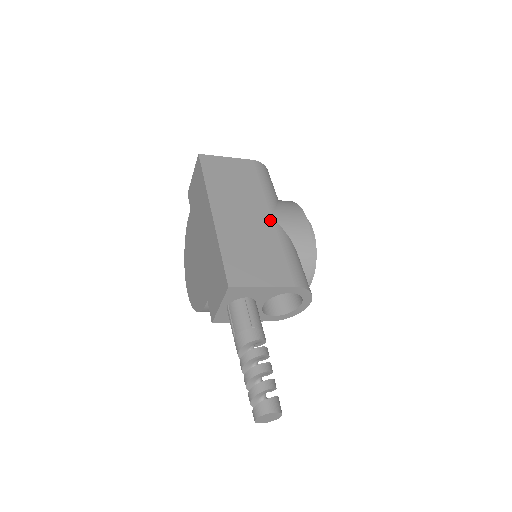
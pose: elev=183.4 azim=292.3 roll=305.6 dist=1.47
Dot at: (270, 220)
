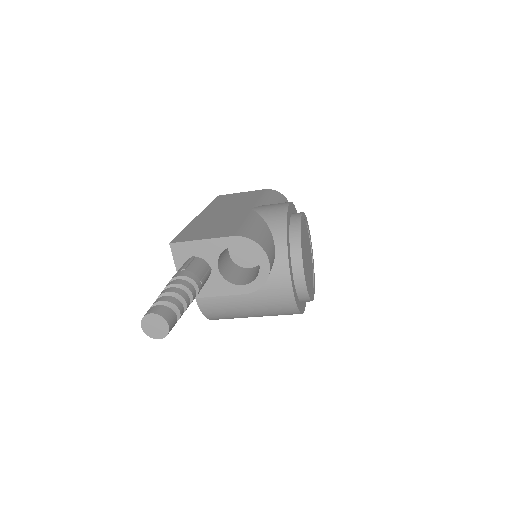
Dot at: (248, 210)
